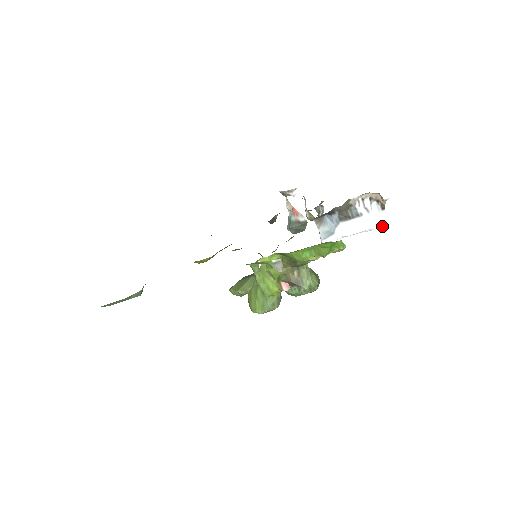
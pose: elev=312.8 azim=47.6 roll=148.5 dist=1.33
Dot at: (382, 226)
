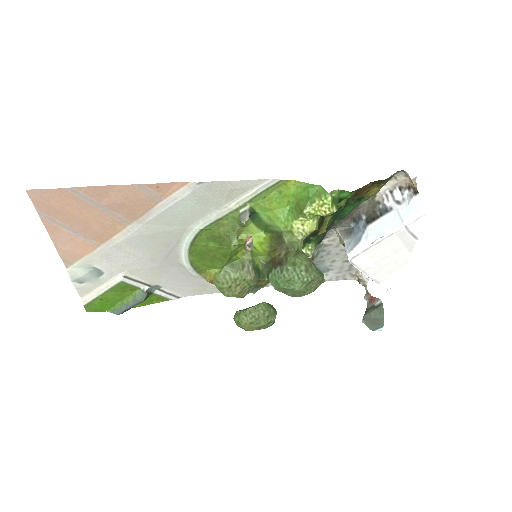
Dot at: (419, 216)
